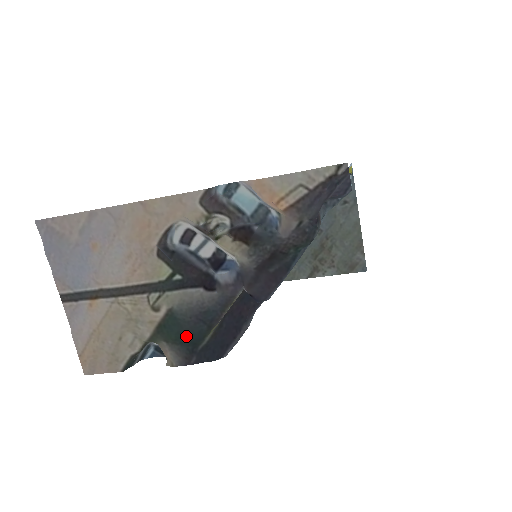
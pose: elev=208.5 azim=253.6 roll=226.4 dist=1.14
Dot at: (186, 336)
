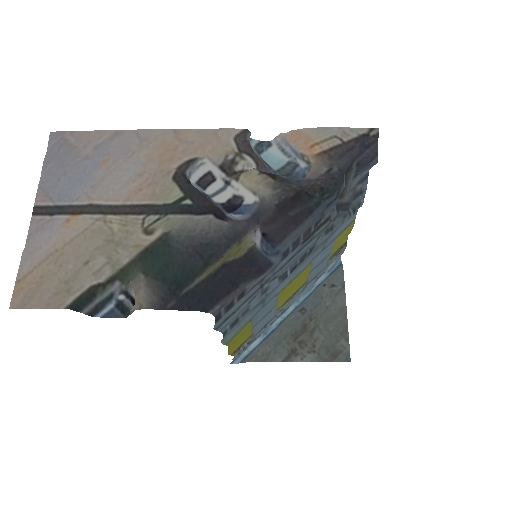
Dot at: (173, 271)
